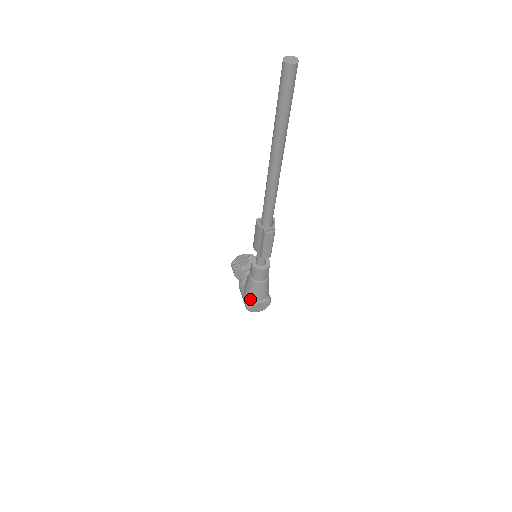
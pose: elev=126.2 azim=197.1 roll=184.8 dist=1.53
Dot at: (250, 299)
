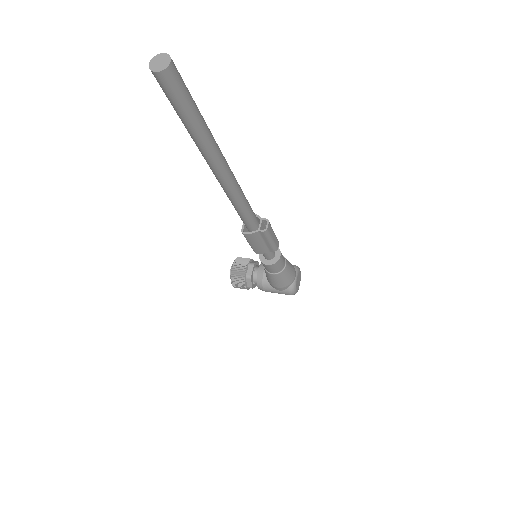
Dot at: (288, 286)
